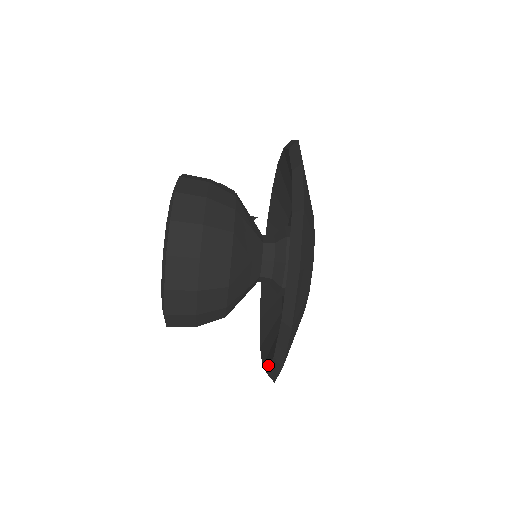
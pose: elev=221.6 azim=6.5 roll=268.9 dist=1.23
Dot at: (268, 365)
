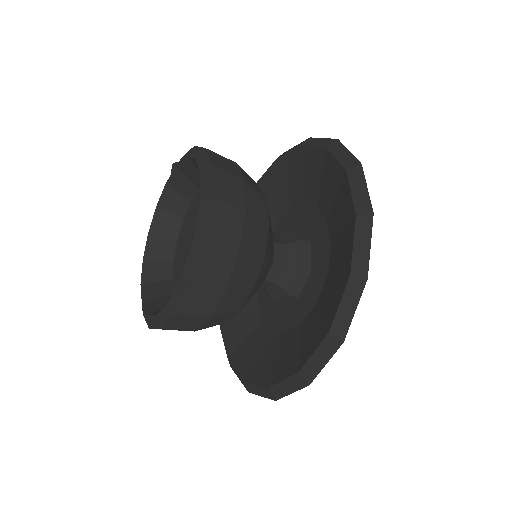
Dot at: (266, 380)
